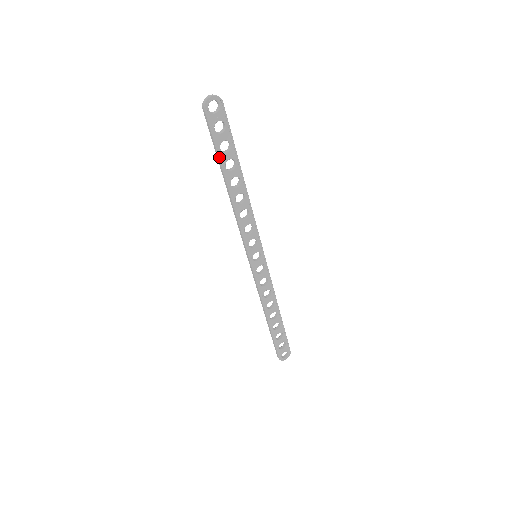
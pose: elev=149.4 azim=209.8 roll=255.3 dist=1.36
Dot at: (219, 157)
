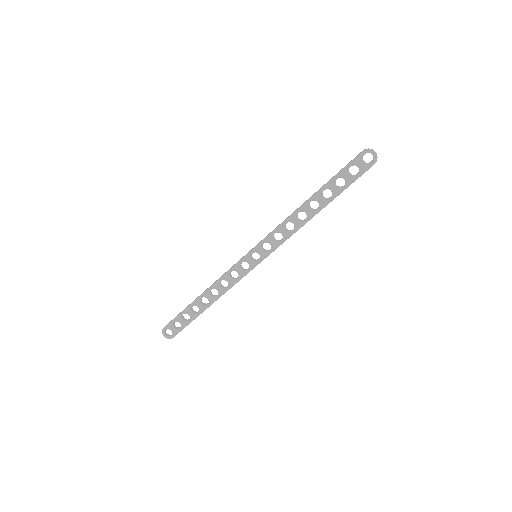
Dot at: (330, 181)
